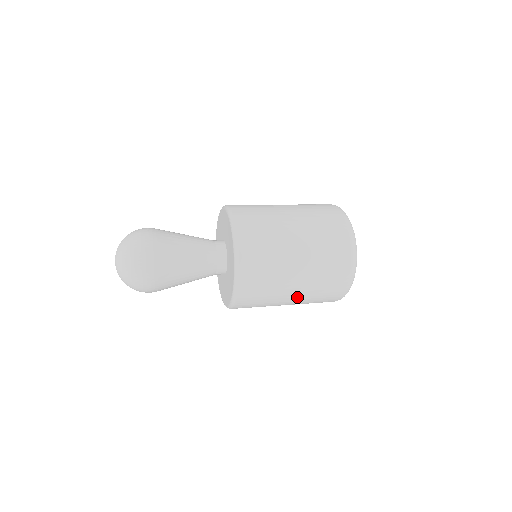
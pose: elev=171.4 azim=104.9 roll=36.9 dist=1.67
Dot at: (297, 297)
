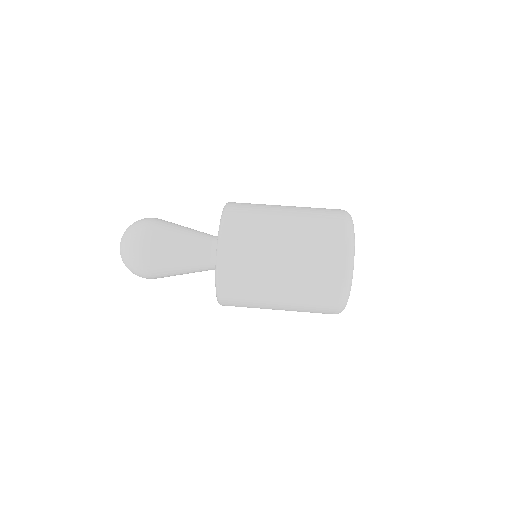
Dot at: occluded
